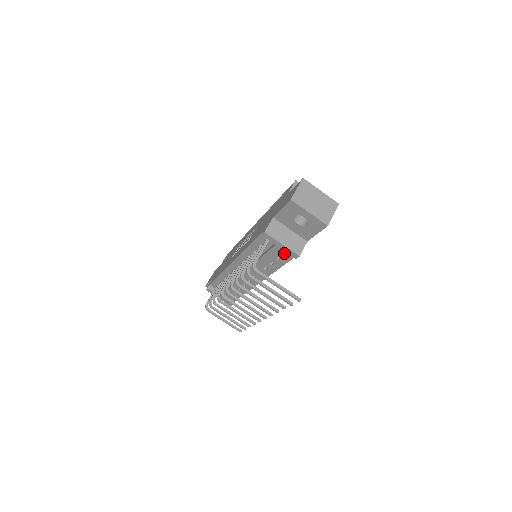
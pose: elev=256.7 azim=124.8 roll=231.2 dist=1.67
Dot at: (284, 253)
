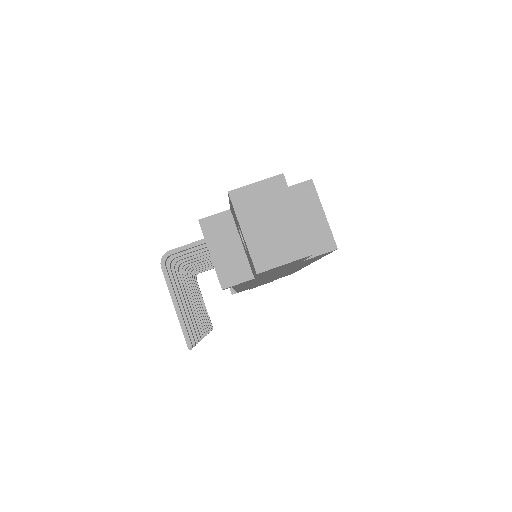
Dot at: occluded
